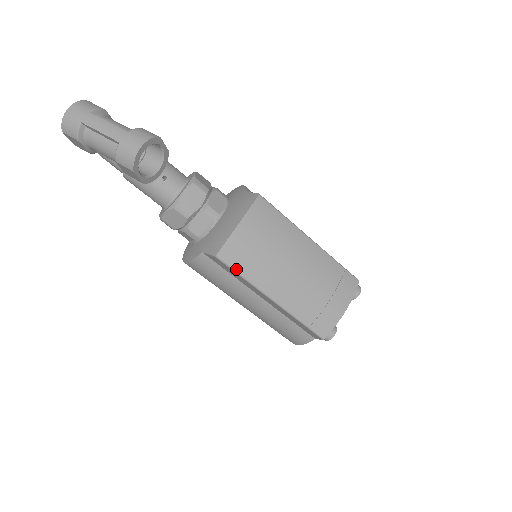
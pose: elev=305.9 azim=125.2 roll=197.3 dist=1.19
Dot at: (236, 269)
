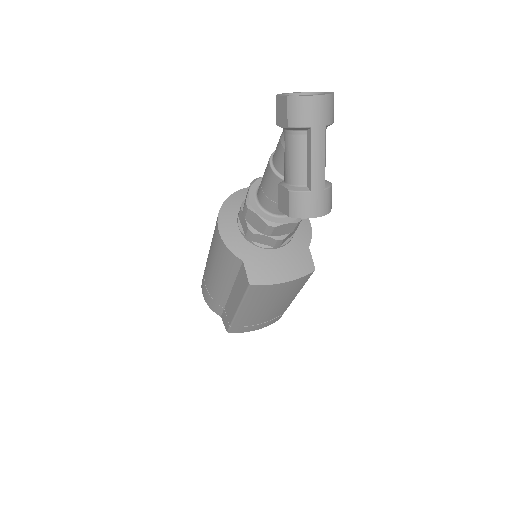
Dot at: (248, 294)
